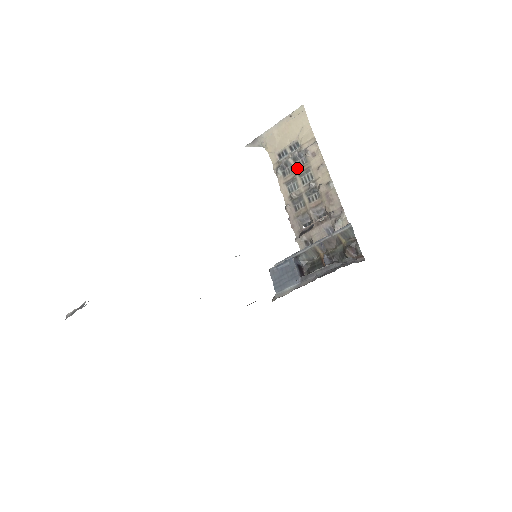
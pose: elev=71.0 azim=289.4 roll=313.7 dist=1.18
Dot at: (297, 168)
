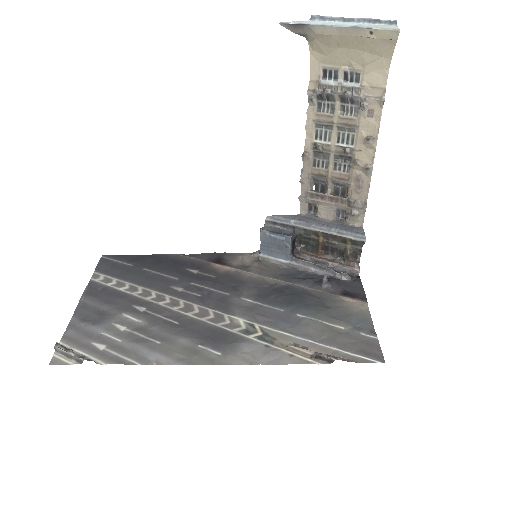
Dot at: (340, 114)
